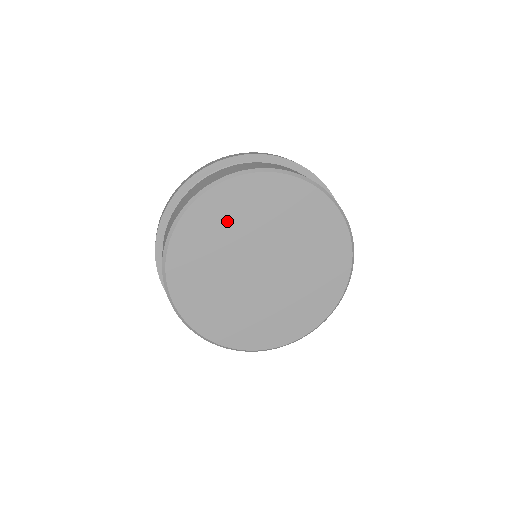
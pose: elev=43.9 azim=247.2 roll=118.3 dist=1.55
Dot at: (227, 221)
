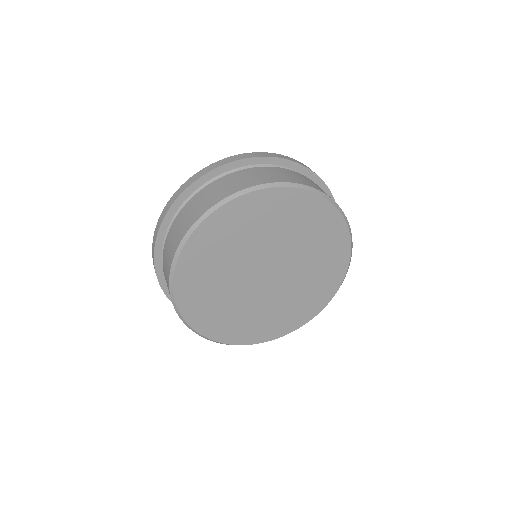
Dot at: (251, 227)
